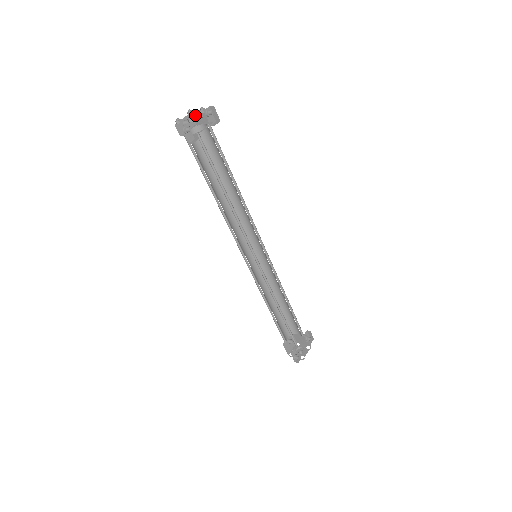
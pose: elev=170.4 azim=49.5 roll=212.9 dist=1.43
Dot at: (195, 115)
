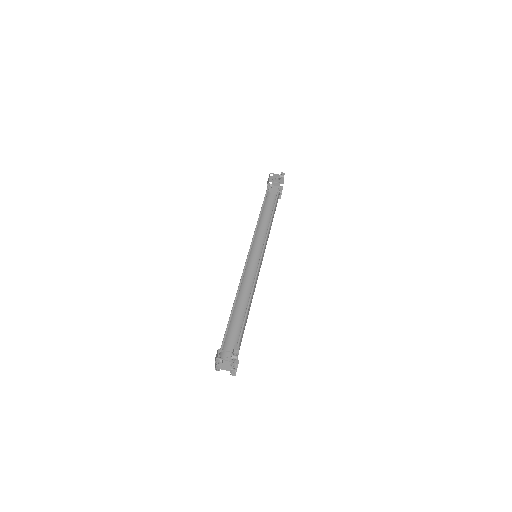
Dot at: occluded
